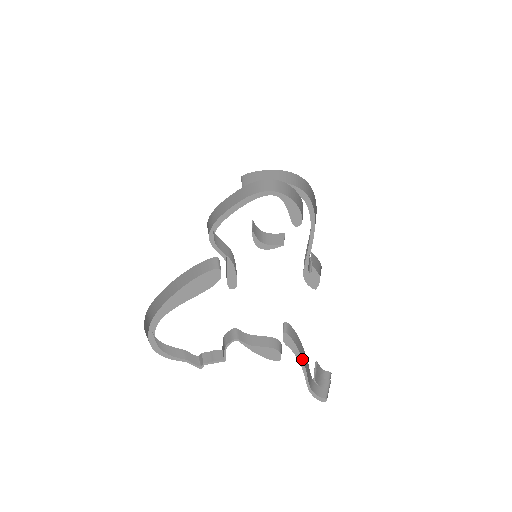
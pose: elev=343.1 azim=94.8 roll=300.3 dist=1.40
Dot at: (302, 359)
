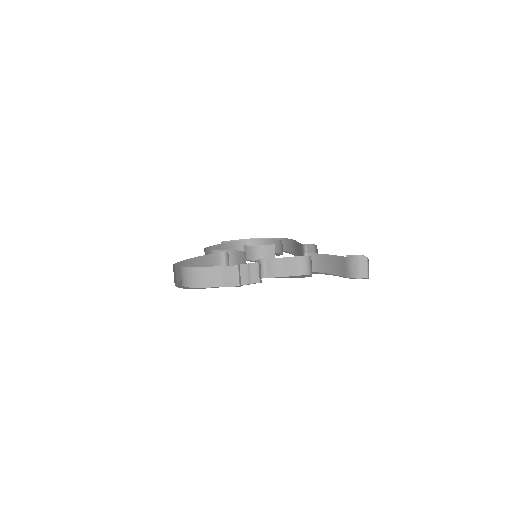
Dot at: (331, 274)
